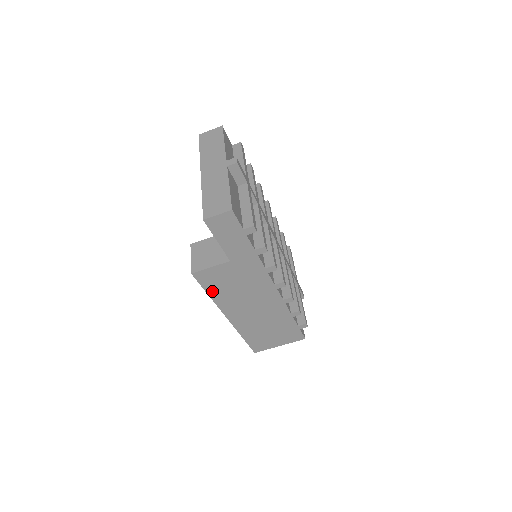
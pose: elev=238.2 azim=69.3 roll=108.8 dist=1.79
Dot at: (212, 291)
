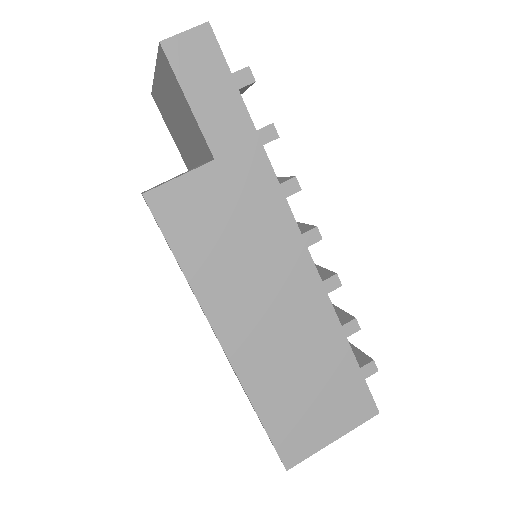
Dot at: (185, 252)
